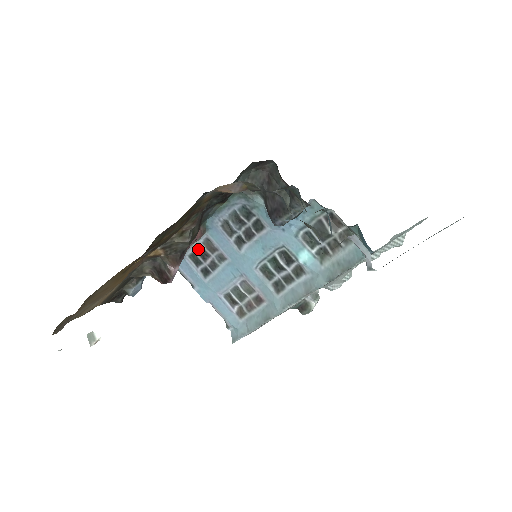
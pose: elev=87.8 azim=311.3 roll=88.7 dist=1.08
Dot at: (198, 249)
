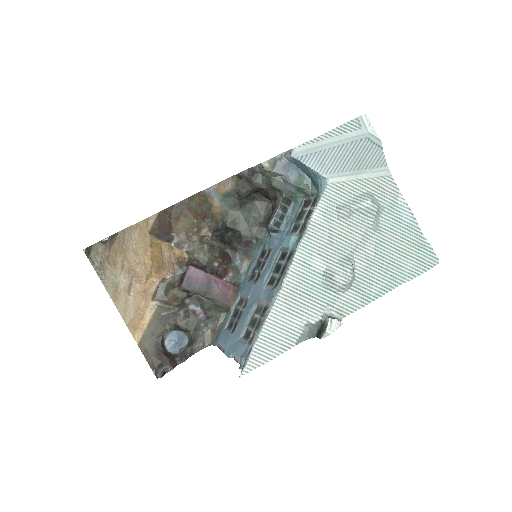
Dot at: (234, 314)
